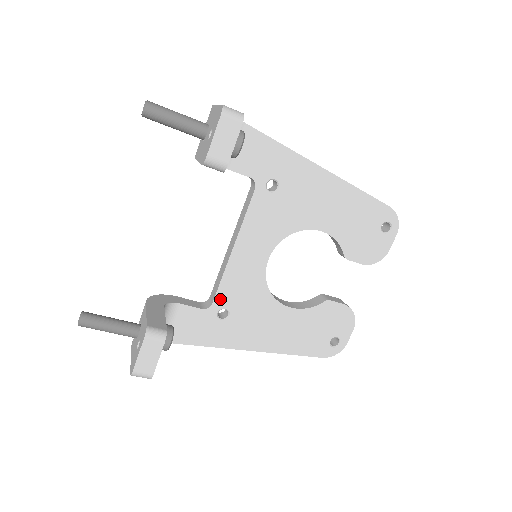
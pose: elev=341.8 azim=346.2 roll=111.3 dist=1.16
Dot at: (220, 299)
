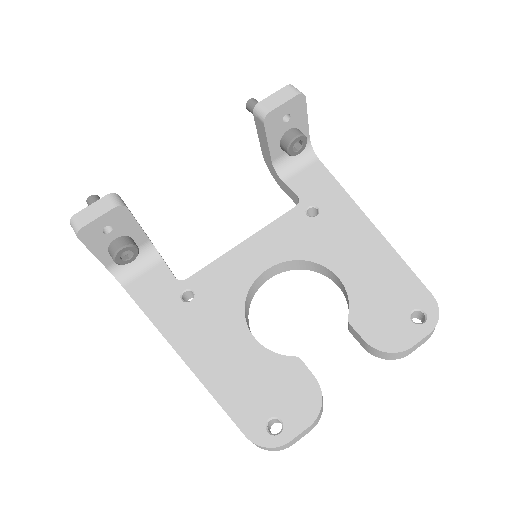
Dot at: (197, 279)
